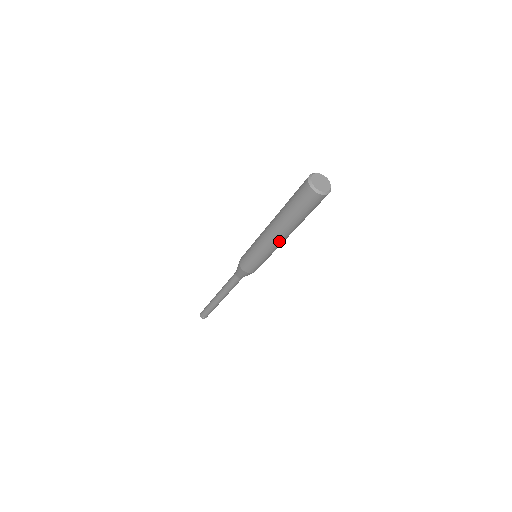
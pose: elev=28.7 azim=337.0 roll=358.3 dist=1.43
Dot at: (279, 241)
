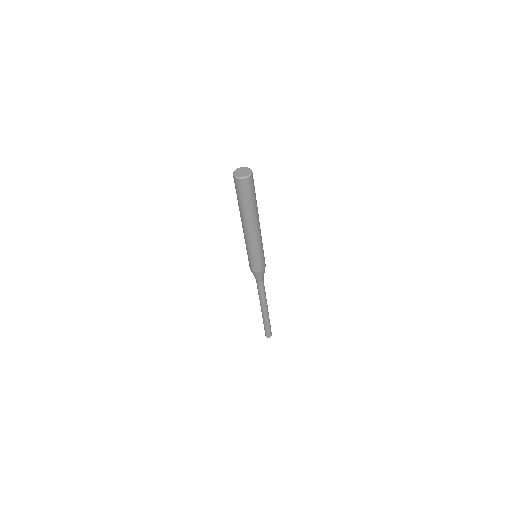
Dot at: (258, 229)
